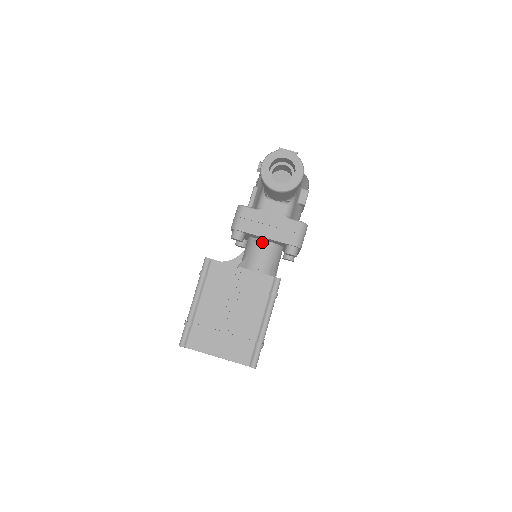
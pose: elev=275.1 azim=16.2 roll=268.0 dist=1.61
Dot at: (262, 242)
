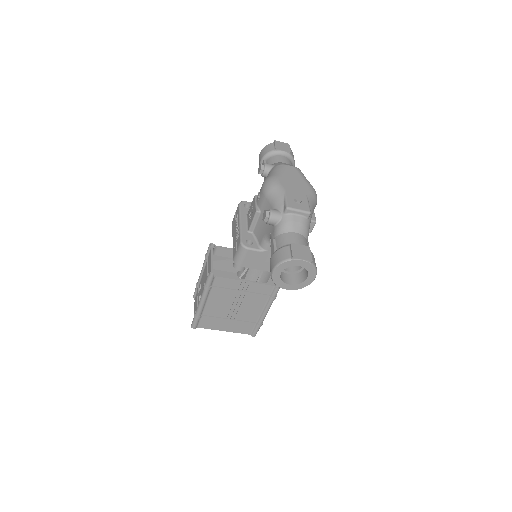
Dot at: occluded
